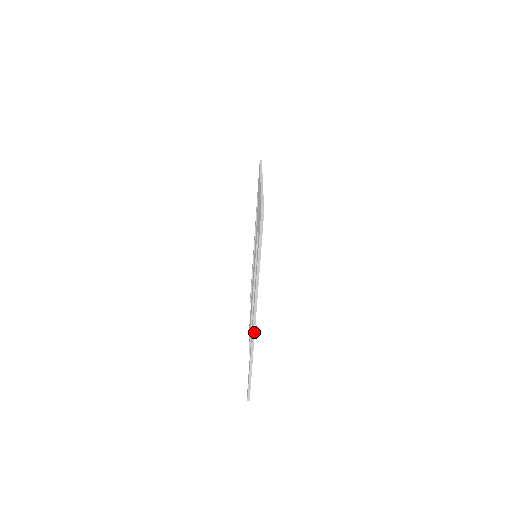
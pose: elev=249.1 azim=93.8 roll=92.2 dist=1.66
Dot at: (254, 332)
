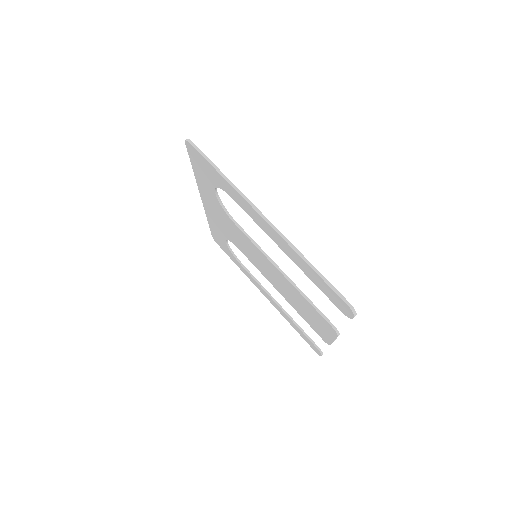
Dot at: (278, 231)
